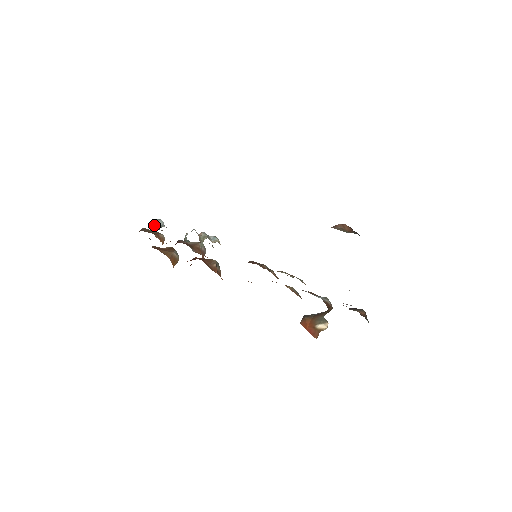
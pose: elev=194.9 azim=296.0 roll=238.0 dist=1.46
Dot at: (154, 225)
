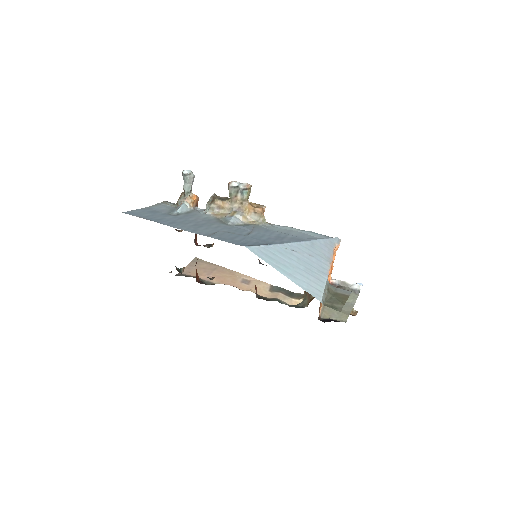
Dot at: (183, 177)
